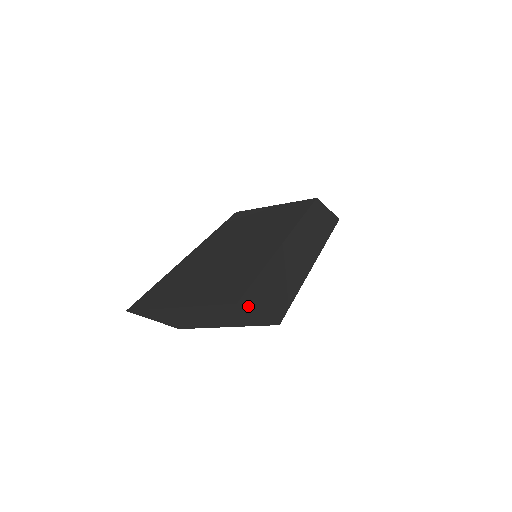
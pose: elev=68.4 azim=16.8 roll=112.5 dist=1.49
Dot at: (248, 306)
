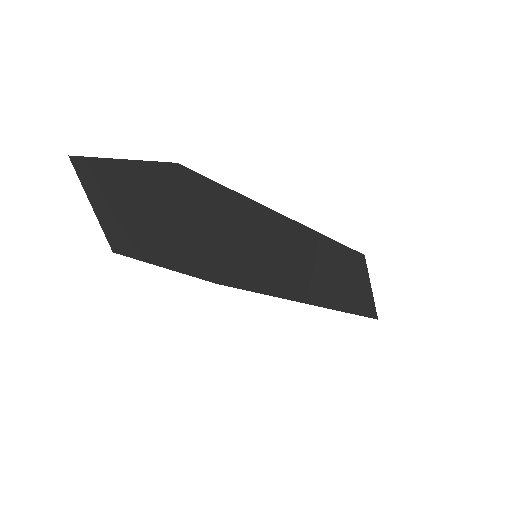
Dot at: (191, 192)
